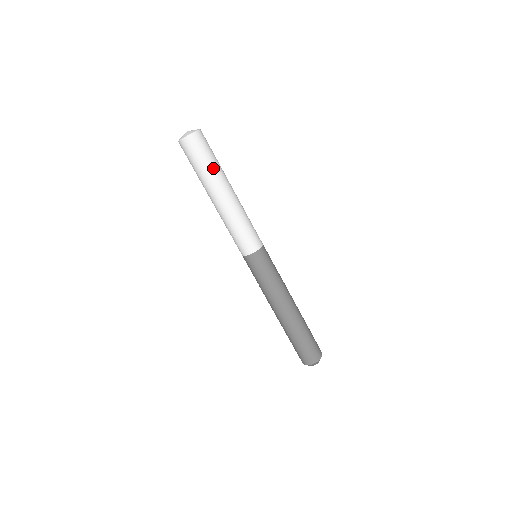
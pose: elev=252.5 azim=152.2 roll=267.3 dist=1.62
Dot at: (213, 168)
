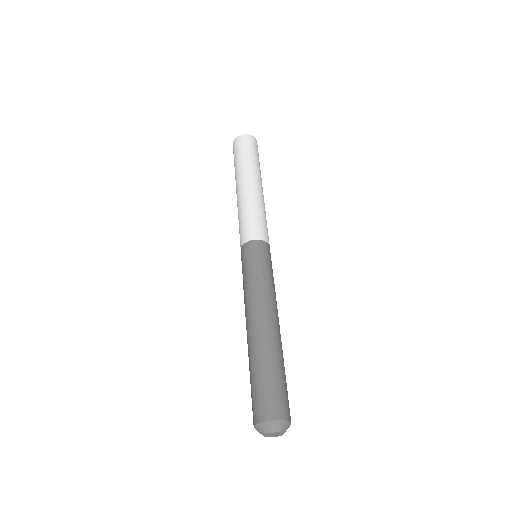
Dot at: (243, 161)
